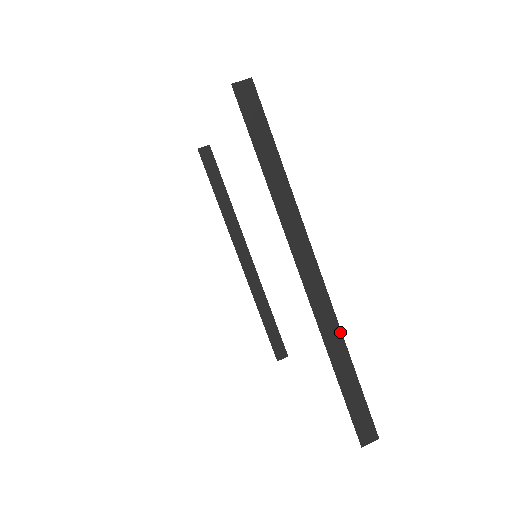
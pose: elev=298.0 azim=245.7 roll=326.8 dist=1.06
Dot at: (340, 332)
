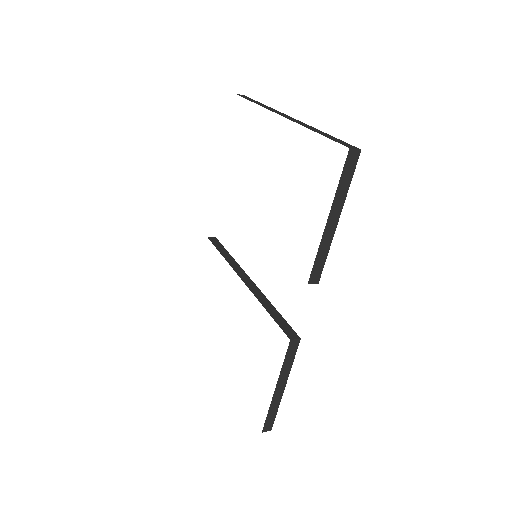
Dot at: (312, 127)
